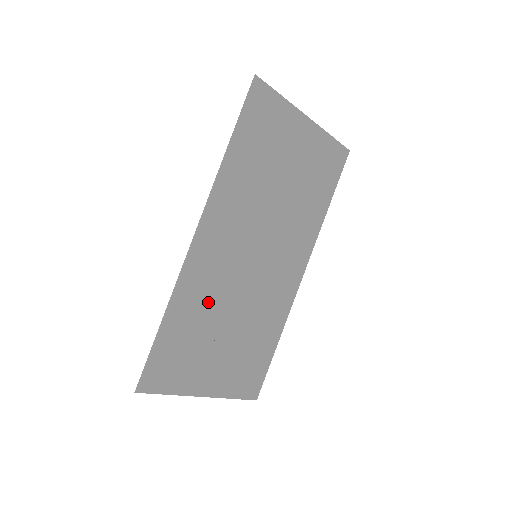
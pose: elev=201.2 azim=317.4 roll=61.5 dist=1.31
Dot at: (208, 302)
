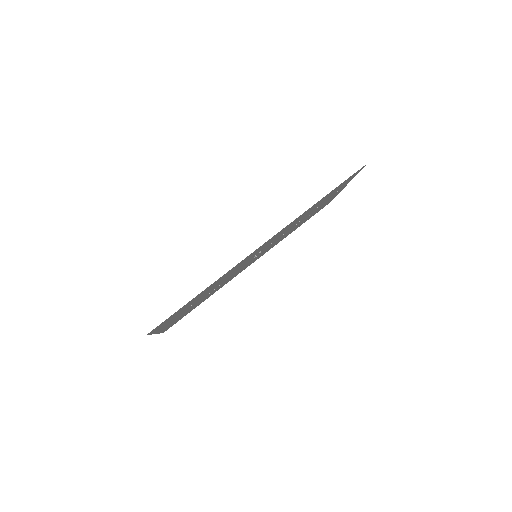
Dot at: (219, 281)
